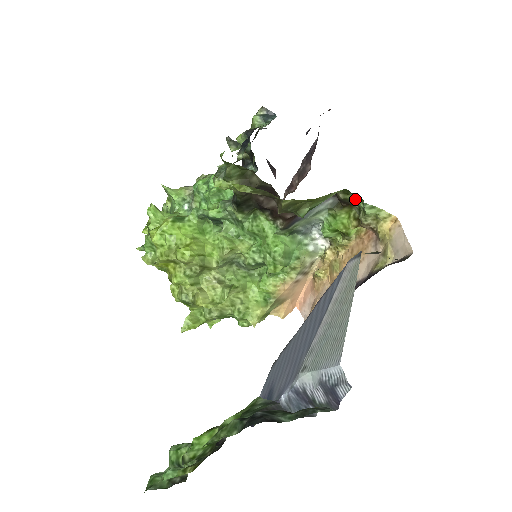
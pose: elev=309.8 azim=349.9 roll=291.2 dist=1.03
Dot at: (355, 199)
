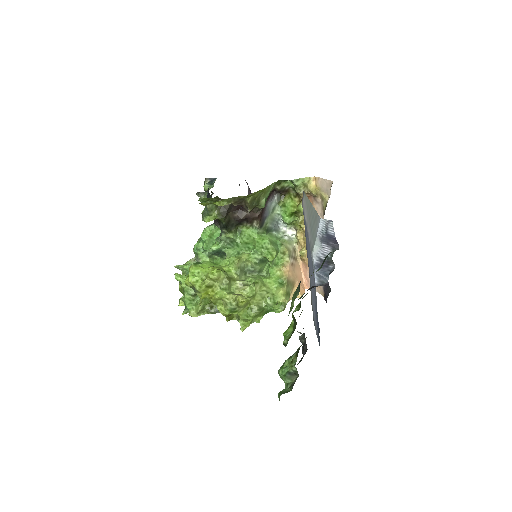
Dot at: (286, 184)
